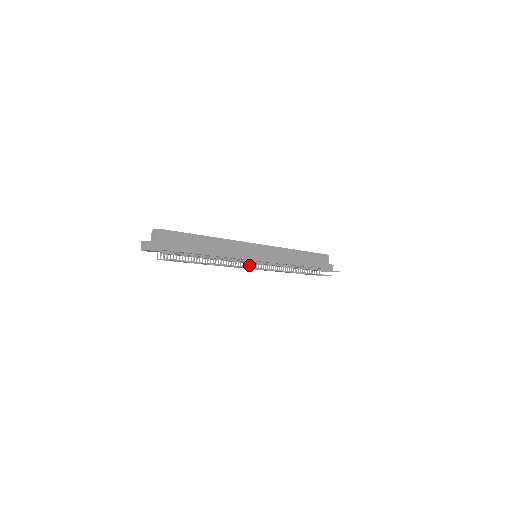
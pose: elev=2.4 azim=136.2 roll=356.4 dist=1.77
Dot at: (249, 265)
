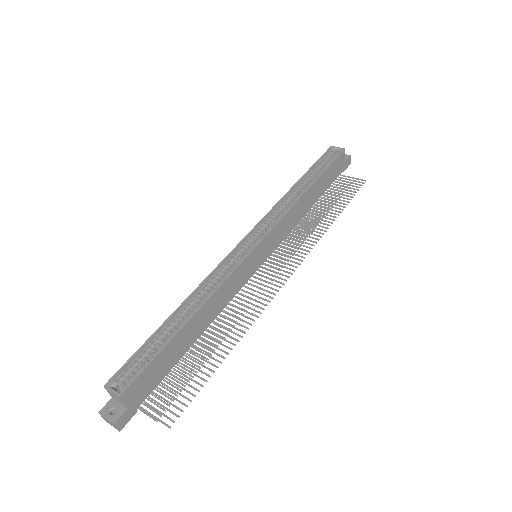
Dot at: occluded
